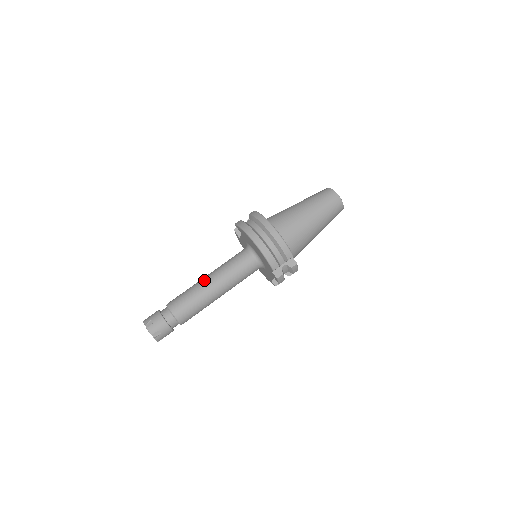
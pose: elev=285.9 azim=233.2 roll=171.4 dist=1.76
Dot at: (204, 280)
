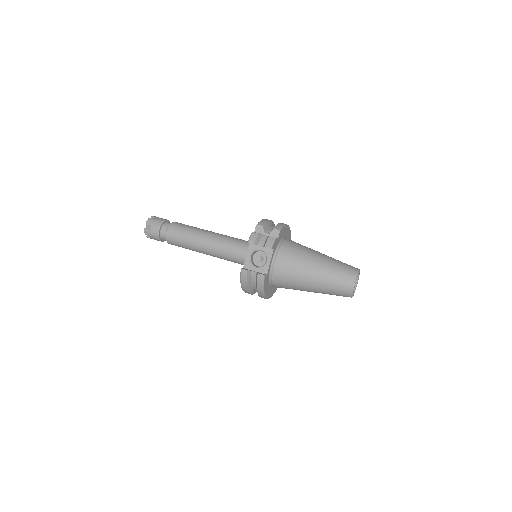
Dot at: occluded
